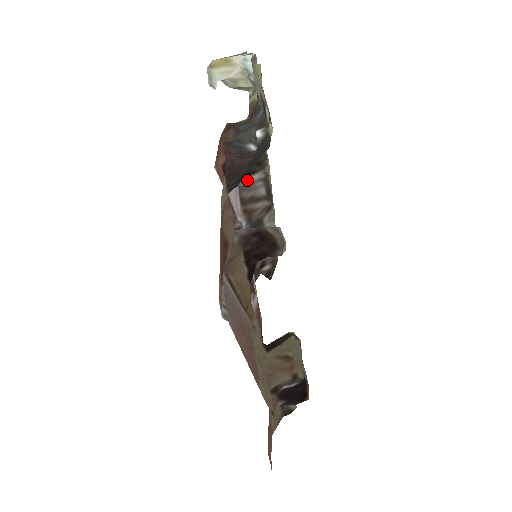
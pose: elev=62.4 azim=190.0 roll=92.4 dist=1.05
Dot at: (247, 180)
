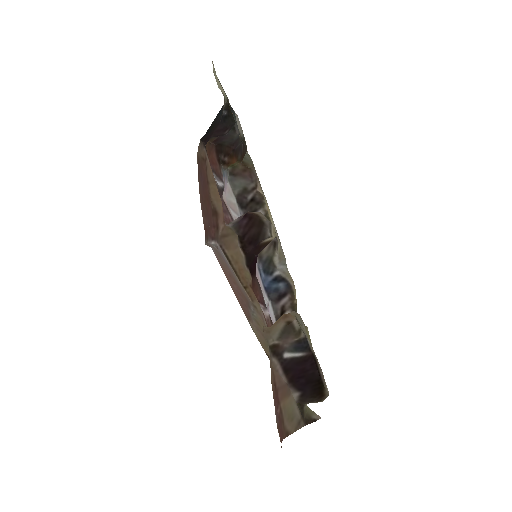
Dot at: occluded
